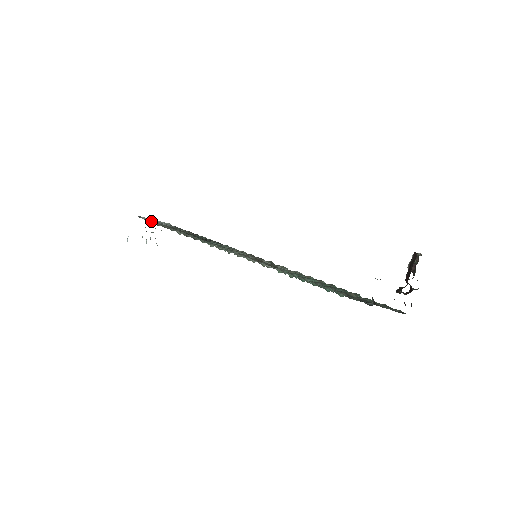
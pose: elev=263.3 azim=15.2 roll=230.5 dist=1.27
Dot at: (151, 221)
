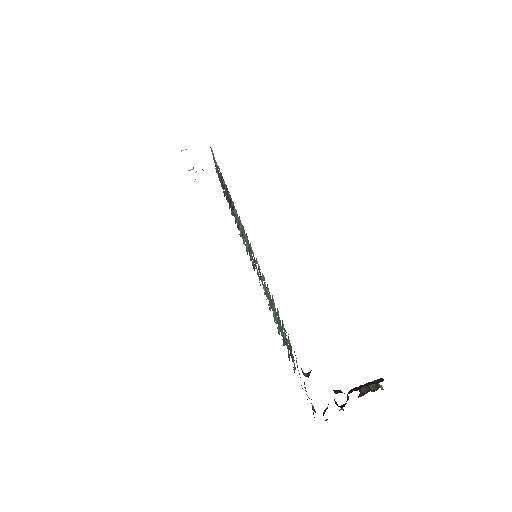
Dot at: occluded
